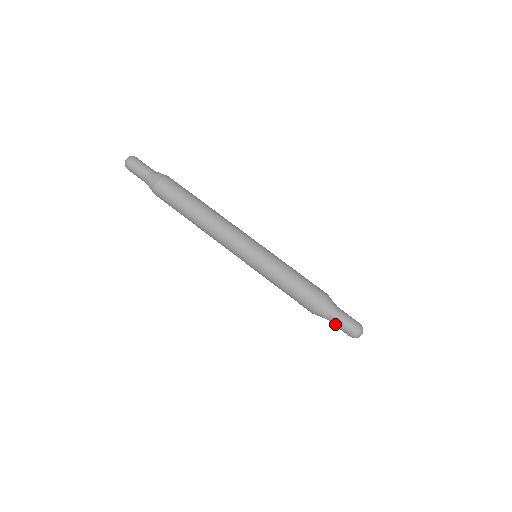
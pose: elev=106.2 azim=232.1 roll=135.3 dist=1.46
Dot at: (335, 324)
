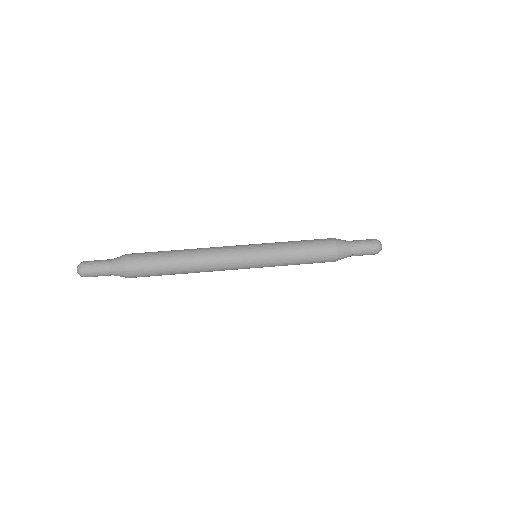
Dot at: (358, 254)
